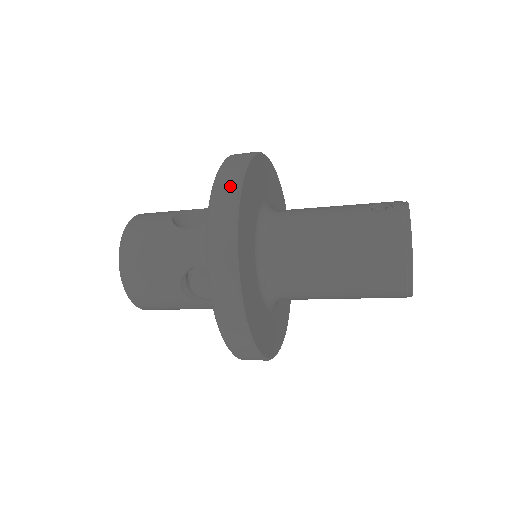
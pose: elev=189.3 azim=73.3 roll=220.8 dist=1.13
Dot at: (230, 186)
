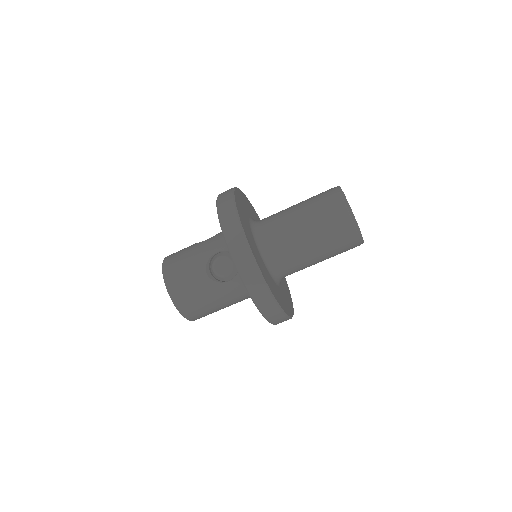
Dot at: (228, 191)
